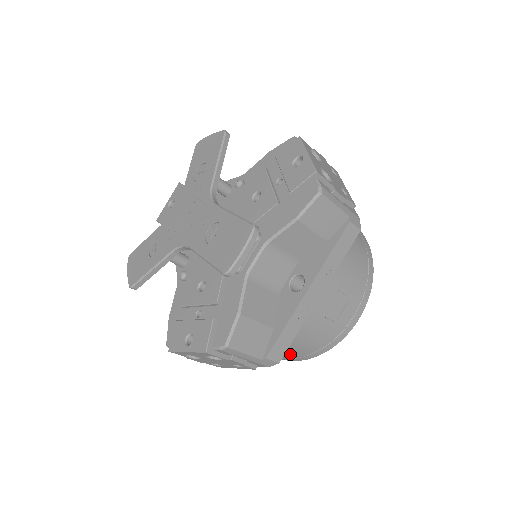
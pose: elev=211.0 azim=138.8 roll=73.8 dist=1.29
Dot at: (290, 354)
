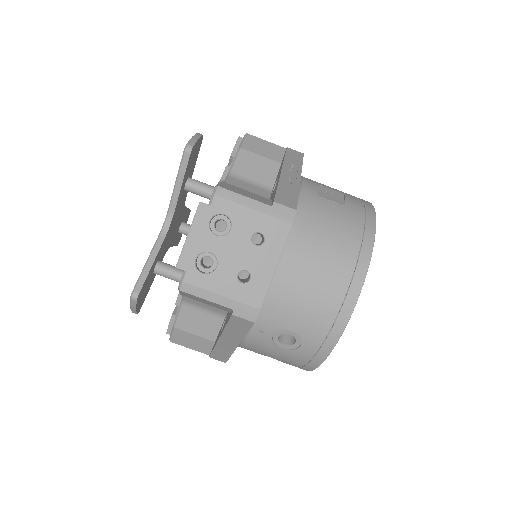
Dot at: (337, 267)
